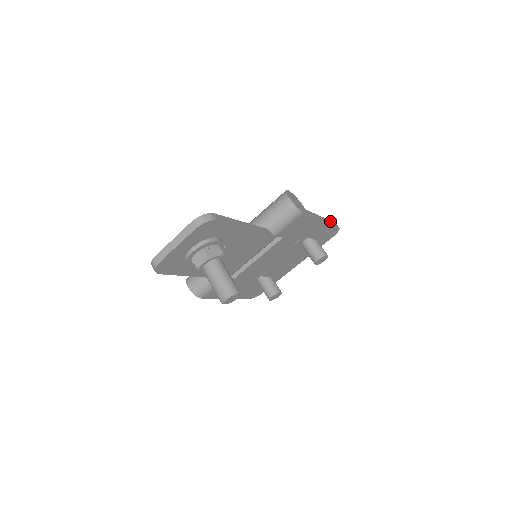
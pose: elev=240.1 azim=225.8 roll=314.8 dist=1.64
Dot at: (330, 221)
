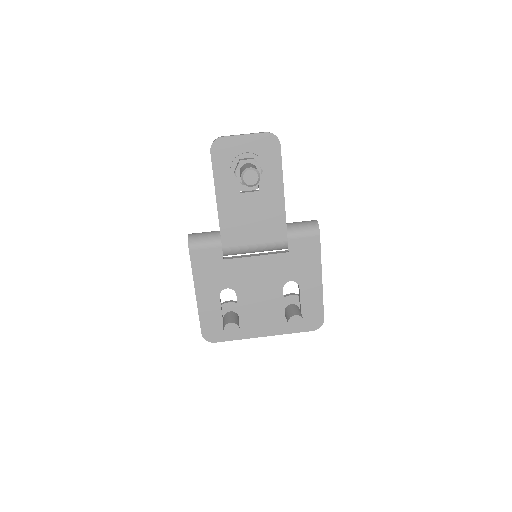
Dot at: occluded
